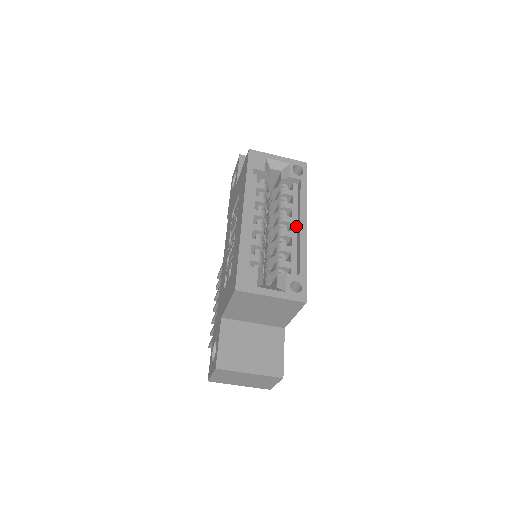
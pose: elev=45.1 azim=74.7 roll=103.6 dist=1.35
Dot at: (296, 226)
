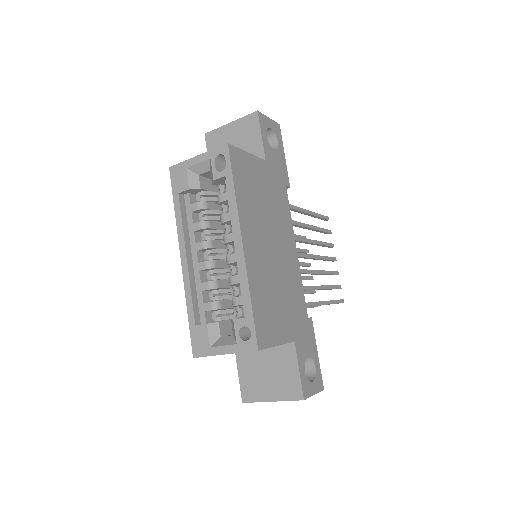
Dot at: occluded
